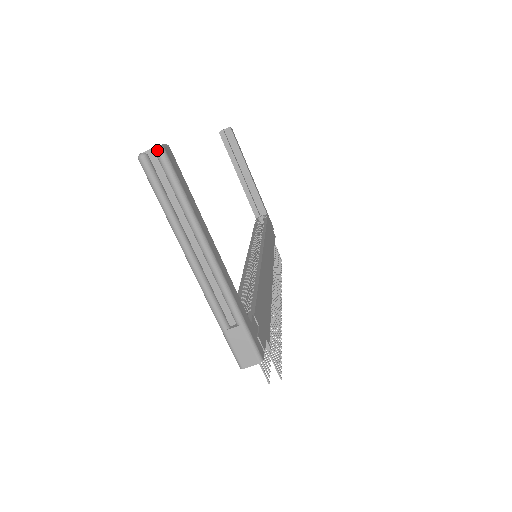
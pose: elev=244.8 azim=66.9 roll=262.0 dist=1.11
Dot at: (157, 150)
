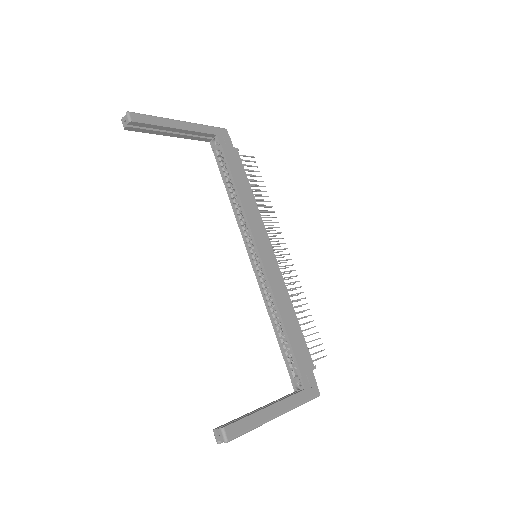
Dot at: occluded
